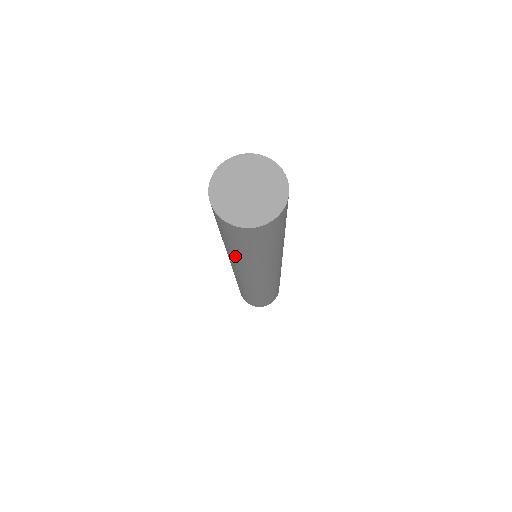
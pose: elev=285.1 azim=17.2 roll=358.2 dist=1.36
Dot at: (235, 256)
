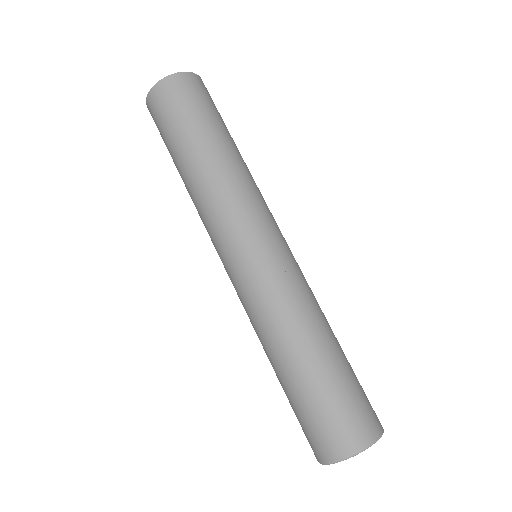
Dot at: (186, 186)
